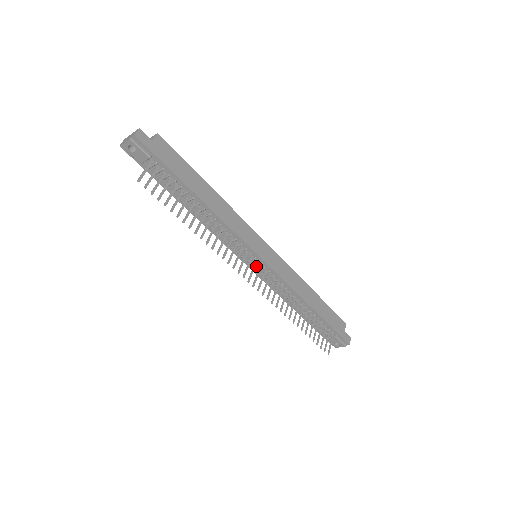
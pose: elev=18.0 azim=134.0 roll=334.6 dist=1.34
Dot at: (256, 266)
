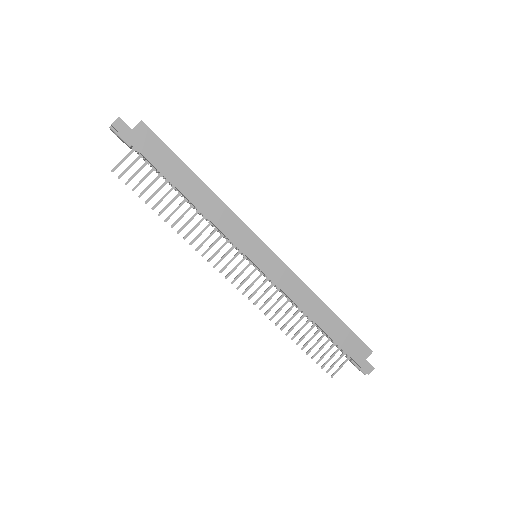
Dot at: occluded
